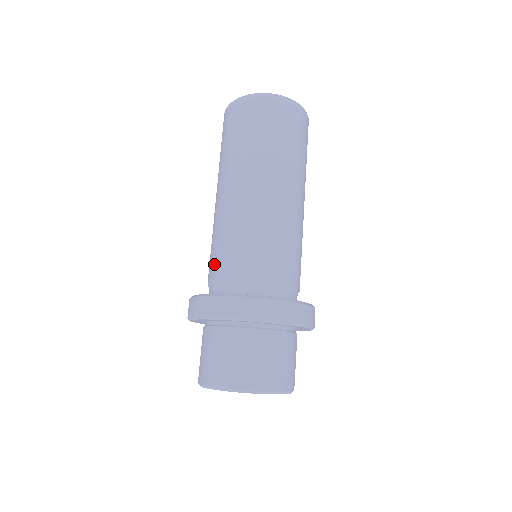
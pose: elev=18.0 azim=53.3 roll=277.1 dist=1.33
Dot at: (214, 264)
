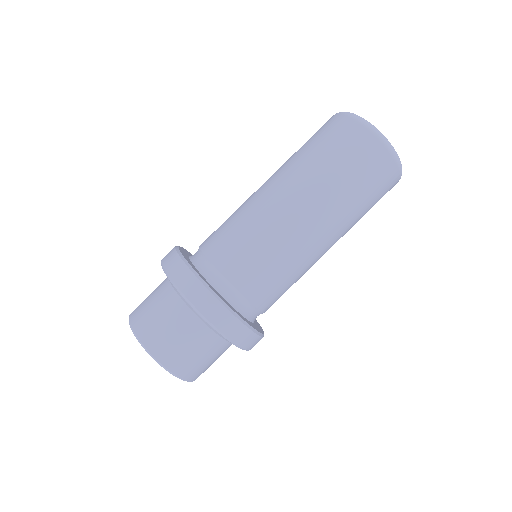
Dot at: (216, 239)
